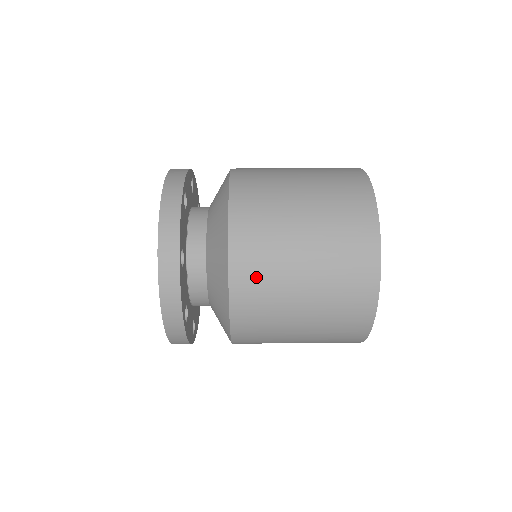
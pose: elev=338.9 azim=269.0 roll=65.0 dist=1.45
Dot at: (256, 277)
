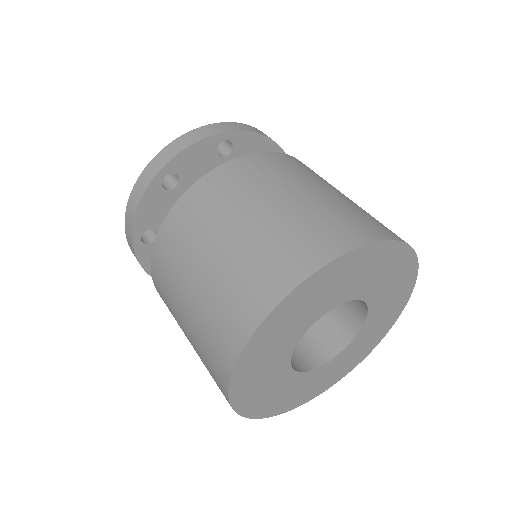
Dot at: occluded
